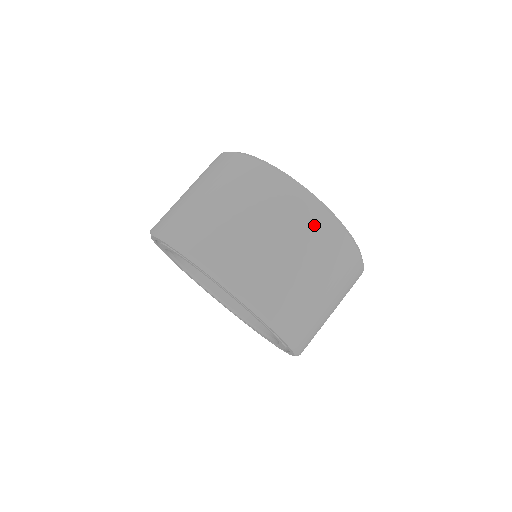
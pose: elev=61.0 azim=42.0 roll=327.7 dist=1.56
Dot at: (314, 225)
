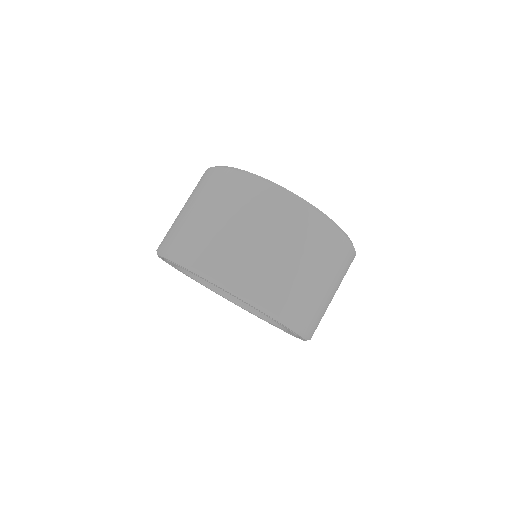
Dot at: (269, 203)
